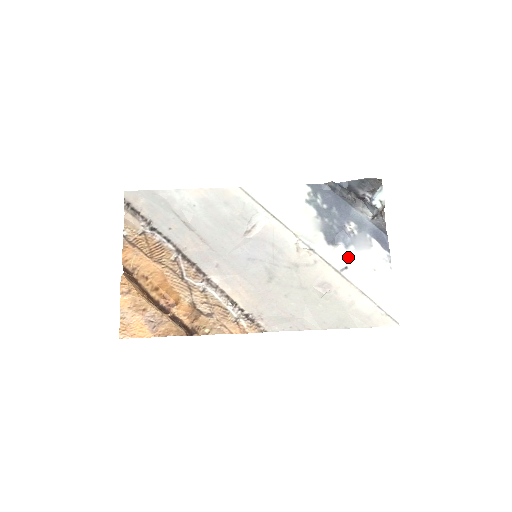
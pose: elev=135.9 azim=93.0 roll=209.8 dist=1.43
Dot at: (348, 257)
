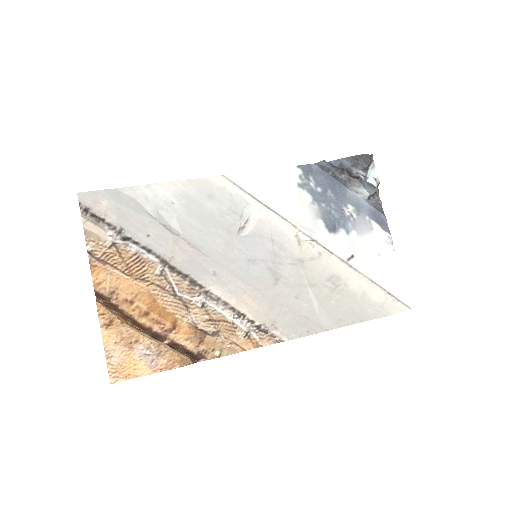
Dot at: (352, 244)
